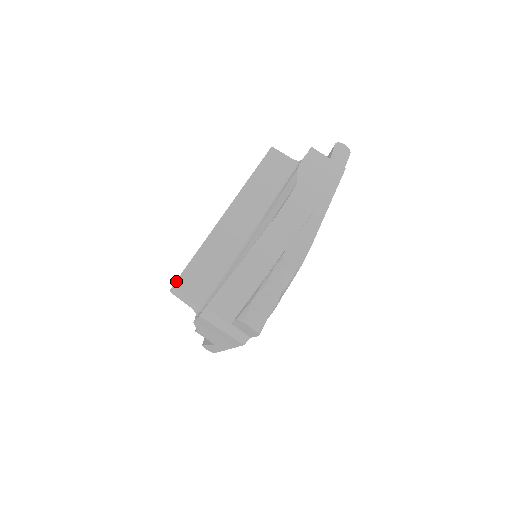
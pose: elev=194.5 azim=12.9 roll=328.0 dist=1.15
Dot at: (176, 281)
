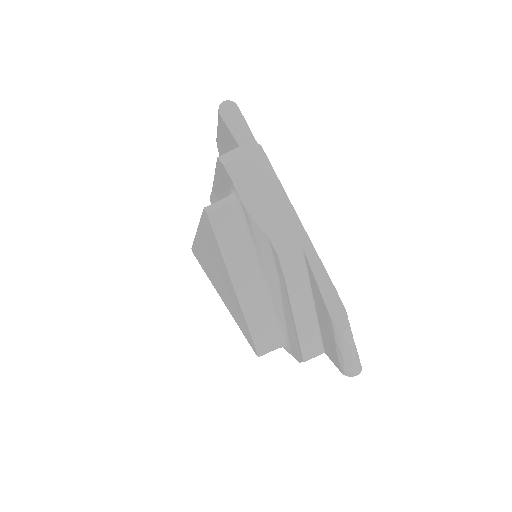
Dot at: (257, 352)
